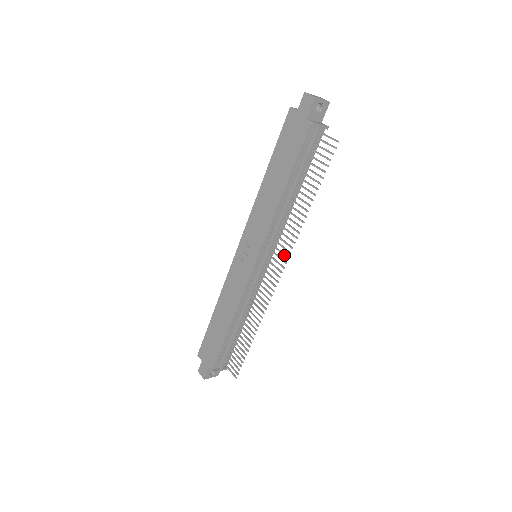
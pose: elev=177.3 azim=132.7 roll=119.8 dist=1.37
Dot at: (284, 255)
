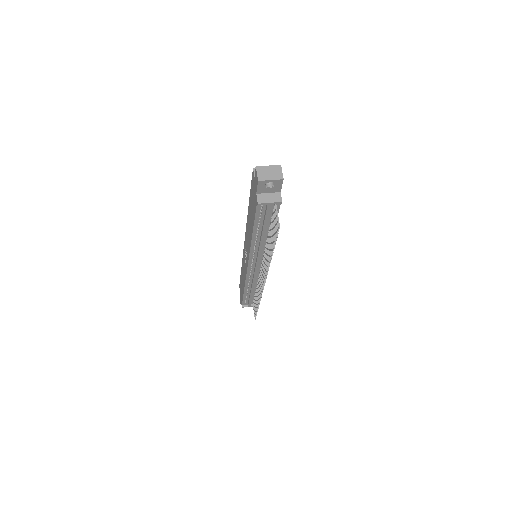
Dot at: (264, 274)
